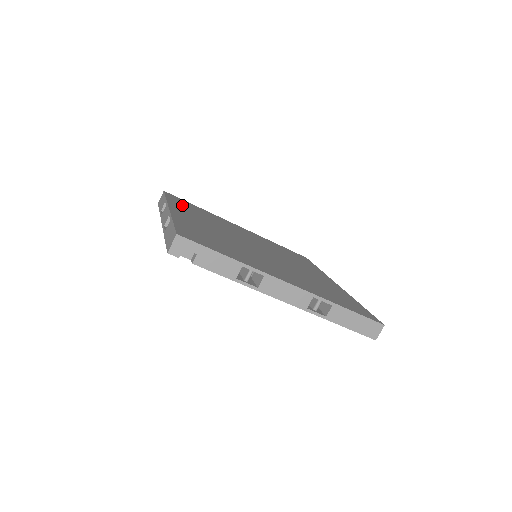
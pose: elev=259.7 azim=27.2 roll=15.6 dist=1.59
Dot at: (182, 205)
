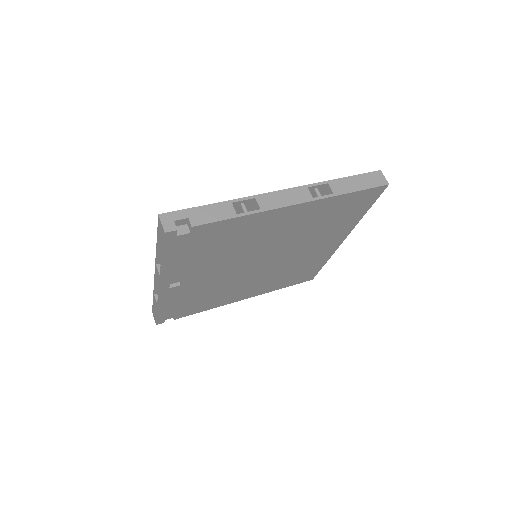
Dot at: occluded
